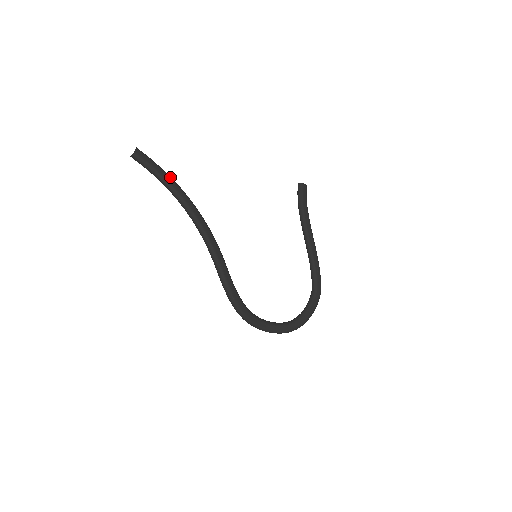
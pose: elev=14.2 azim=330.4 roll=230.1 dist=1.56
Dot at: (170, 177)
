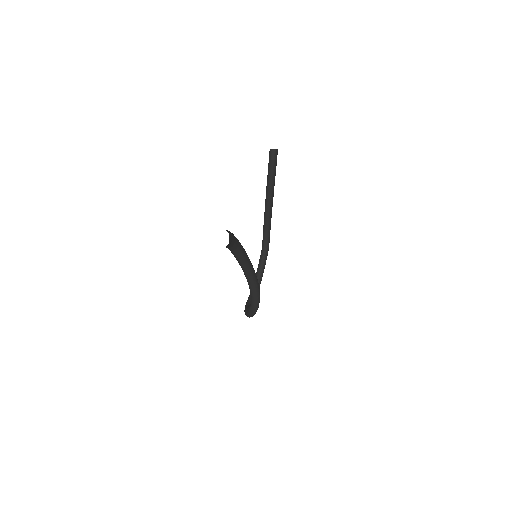
Dot at: (237, 239)
